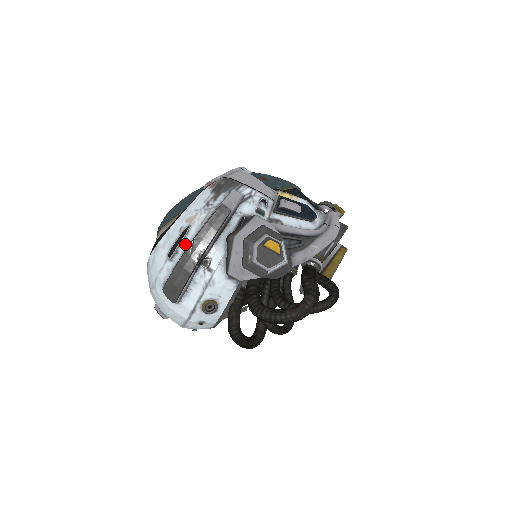
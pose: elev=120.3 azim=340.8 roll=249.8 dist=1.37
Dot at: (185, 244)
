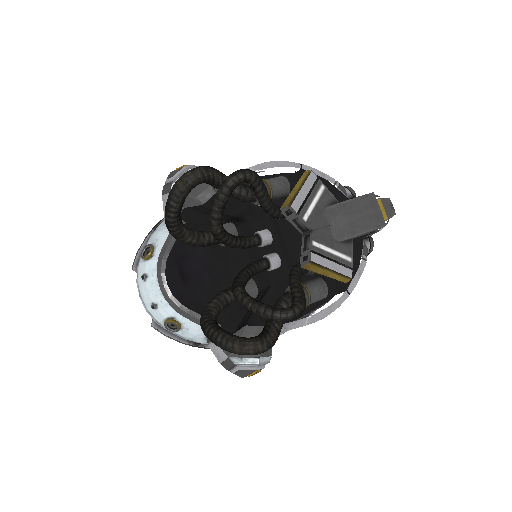
Dot at: occluded
